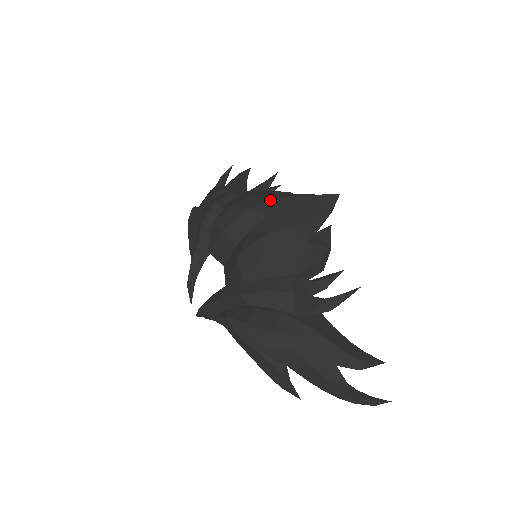
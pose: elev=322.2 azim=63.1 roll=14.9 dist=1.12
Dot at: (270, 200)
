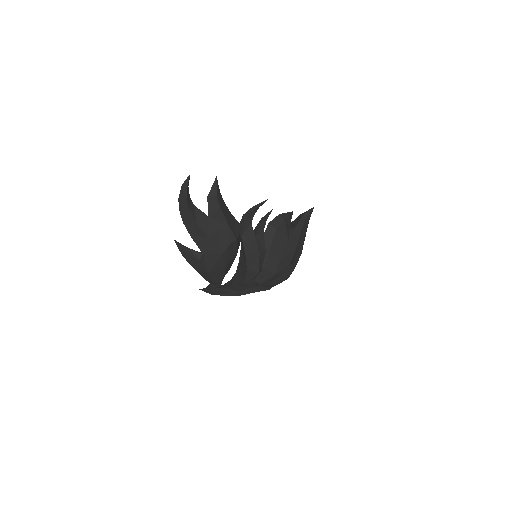
Dot at: (295, 253)
